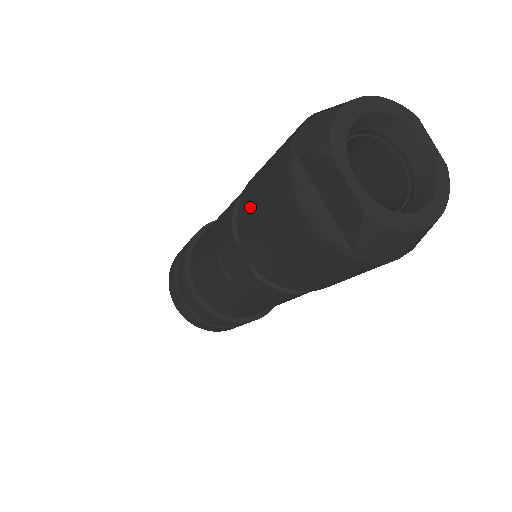
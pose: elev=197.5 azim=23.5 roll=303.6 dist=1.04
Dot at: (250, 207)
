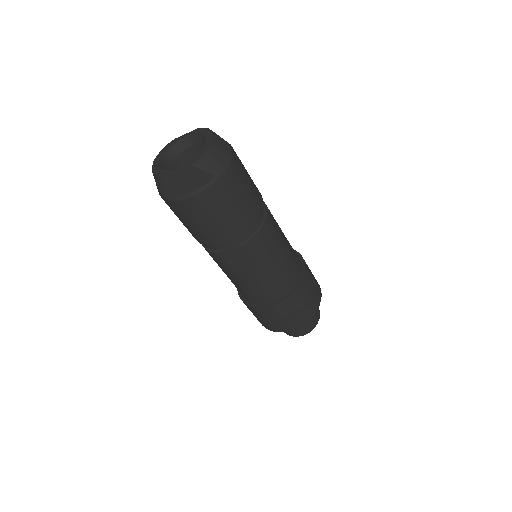
Dot at: (198, 234)
